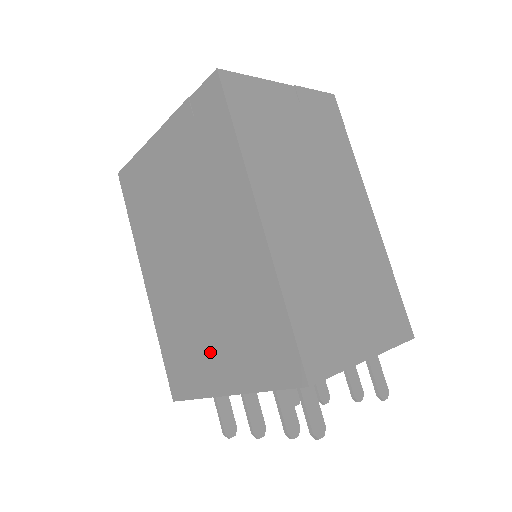
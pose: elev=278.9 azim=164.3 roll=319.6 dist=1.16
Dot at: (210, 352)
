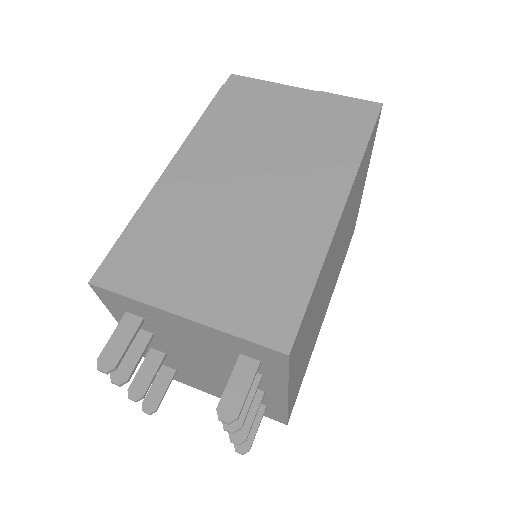
Dot at: occluded
